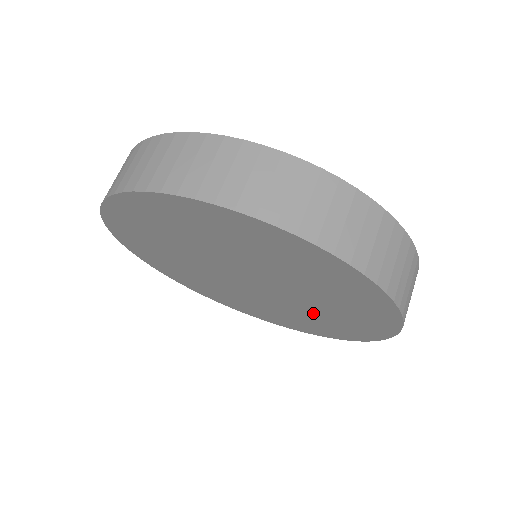
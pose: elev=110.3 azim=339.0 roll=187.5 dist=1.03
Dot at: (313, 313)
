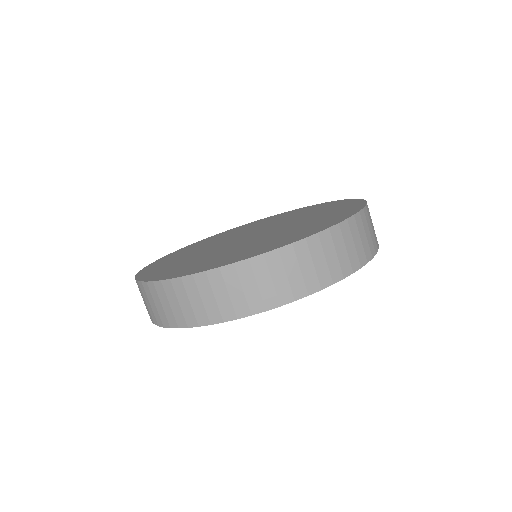
Dot at: occluded
